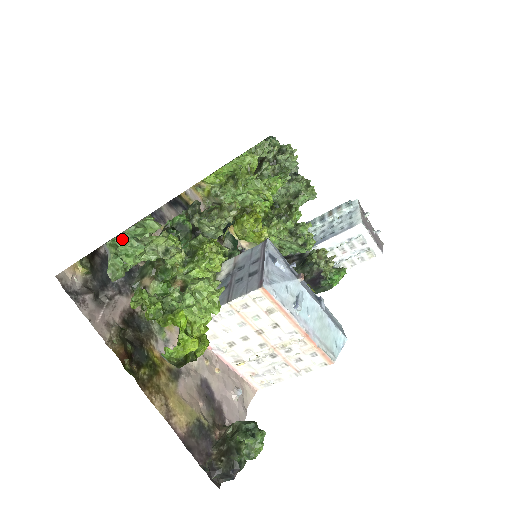
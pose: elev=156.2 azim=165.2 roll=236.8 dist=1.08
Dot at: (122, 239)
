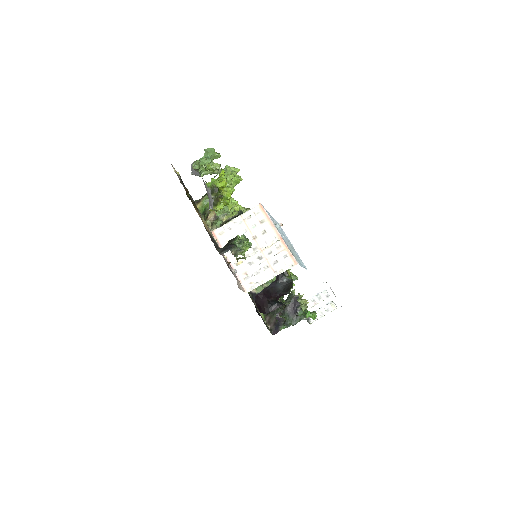
Dot at: (202, 158)
